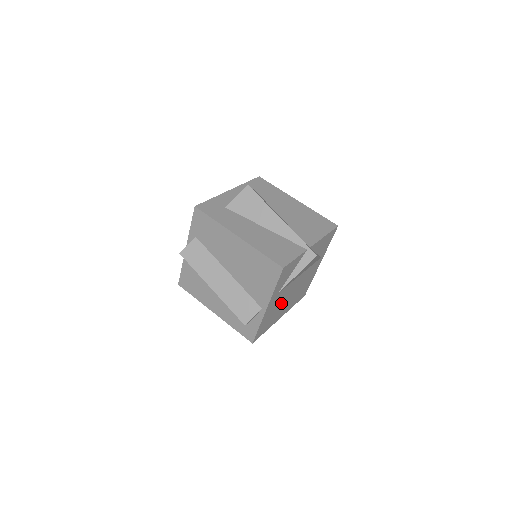
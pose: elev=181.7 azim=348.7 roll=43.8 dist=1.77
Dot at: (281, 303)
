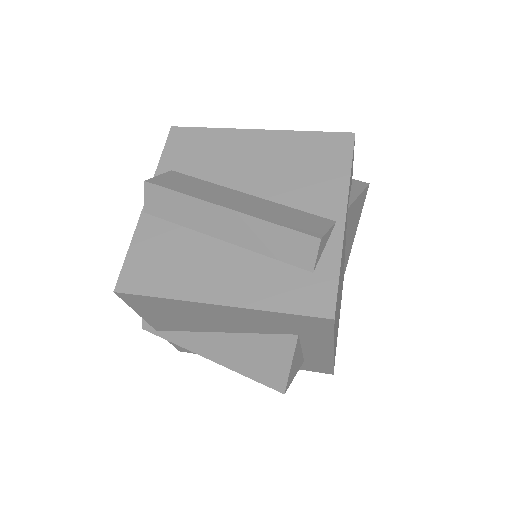
Dot at: occluded
